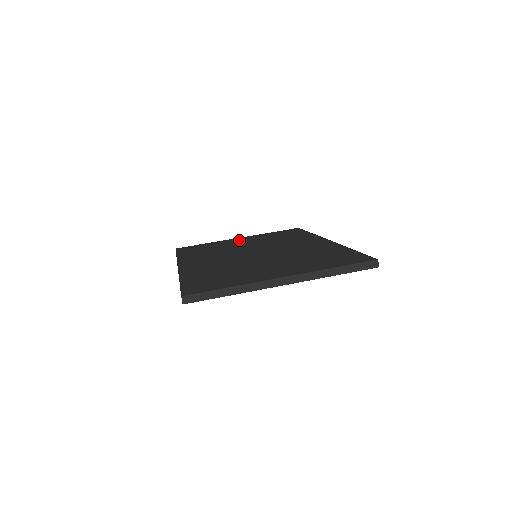
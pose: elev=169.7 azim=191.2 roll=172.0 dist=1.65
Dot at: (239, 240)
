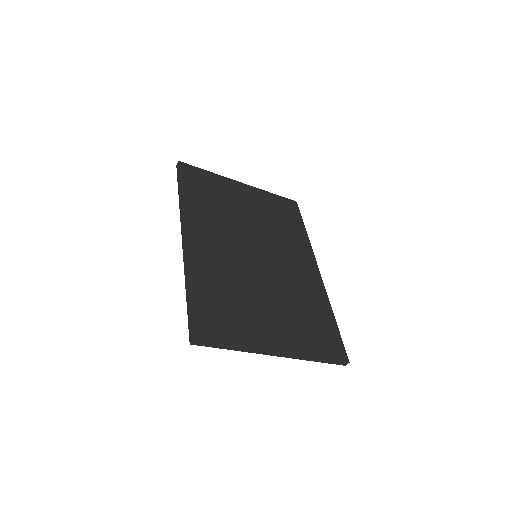
Dot at: (243, 193)
